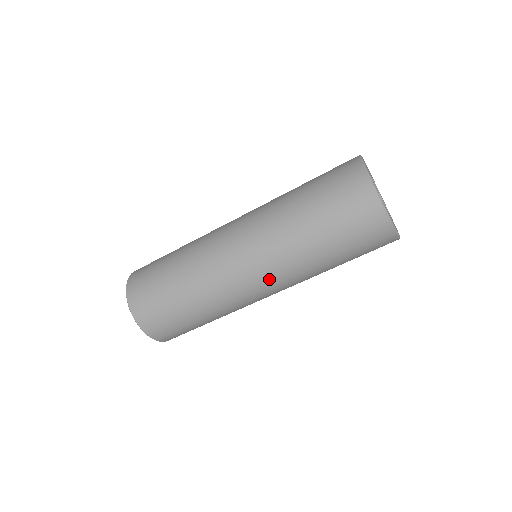
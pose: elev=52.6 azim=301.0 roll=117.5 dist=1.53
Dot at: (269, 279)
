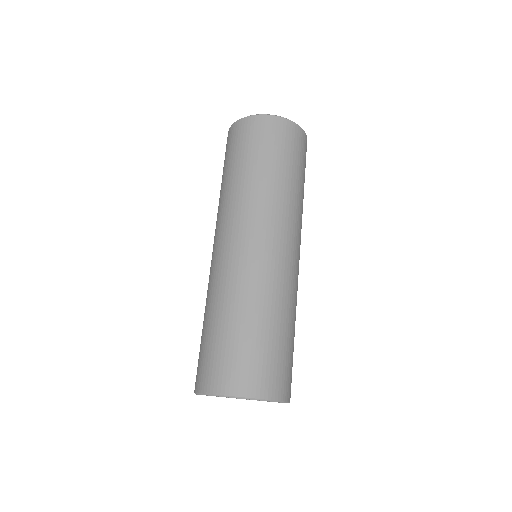
Dot at: (224, 230)
